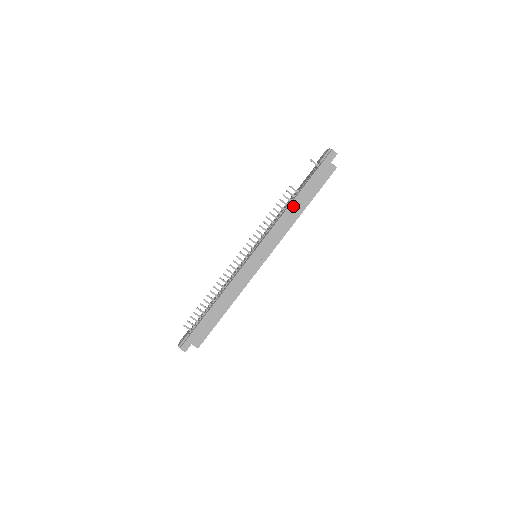
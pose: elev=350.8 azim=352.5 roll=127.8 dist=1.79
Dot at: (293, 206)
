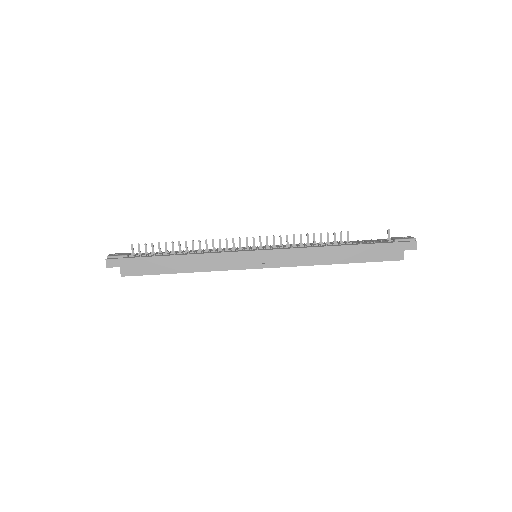
Dot at: (333, 250)
